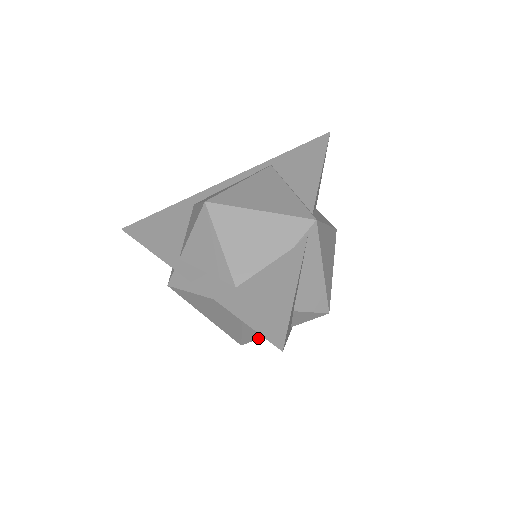
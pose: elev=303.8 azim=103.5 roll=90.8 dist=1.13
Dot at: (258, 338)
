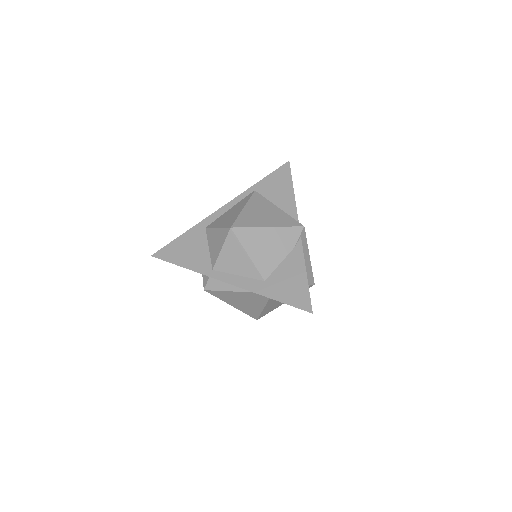
Dot at: occluded
